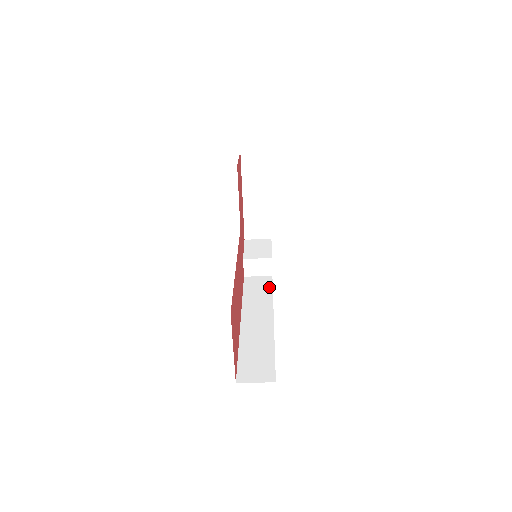
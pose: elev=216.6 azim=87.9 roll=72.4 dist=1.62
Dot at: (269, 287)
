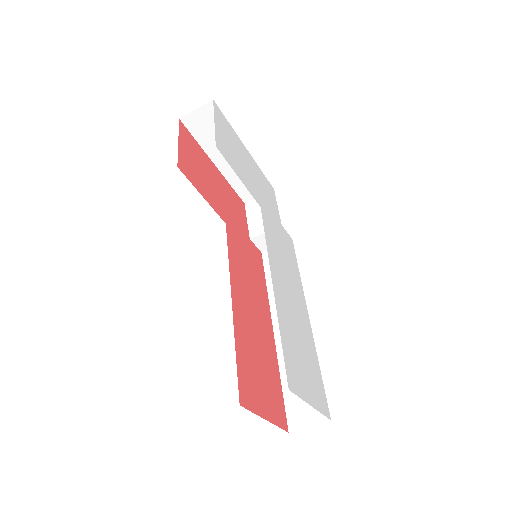
Dot at: occluded
